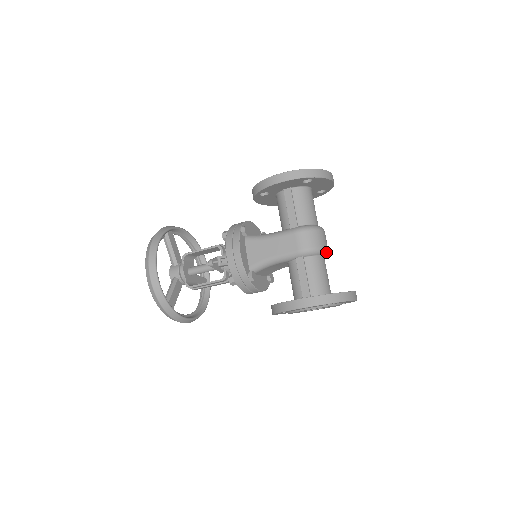
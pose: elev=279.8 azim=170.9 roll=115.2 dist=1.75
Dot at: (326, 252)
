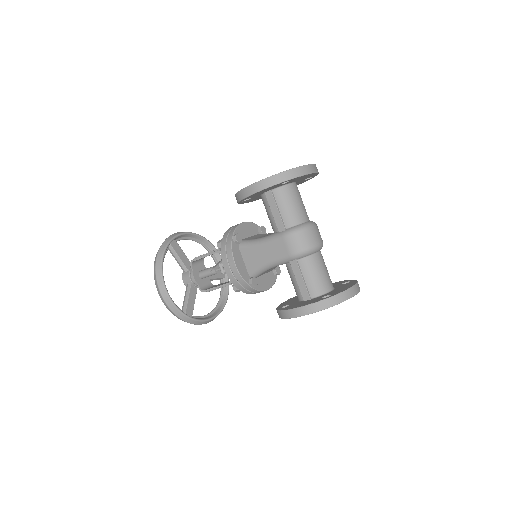
Dot at: (320, 248)
